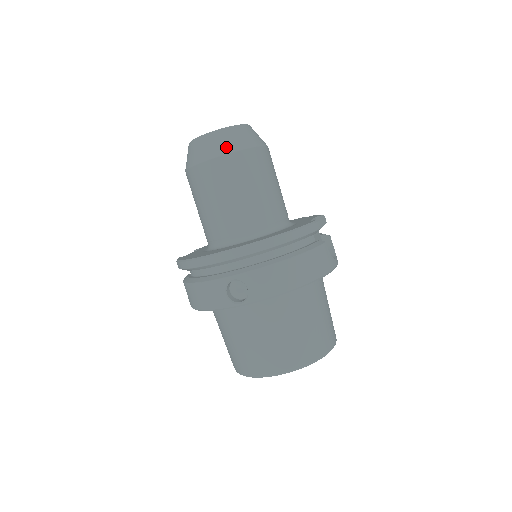
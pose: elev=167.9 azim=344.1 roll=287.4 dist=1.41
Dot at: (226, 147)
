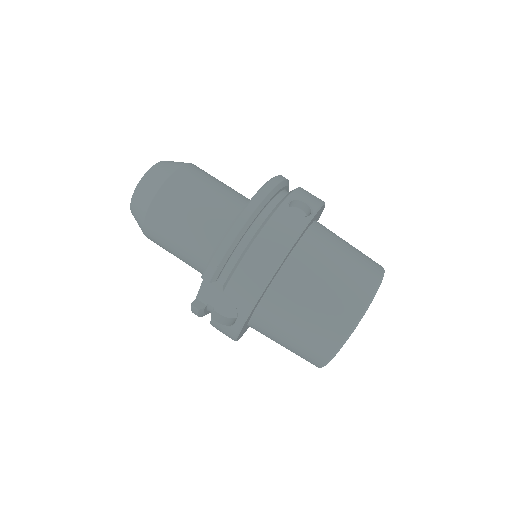
Dot at: (181, 162)
